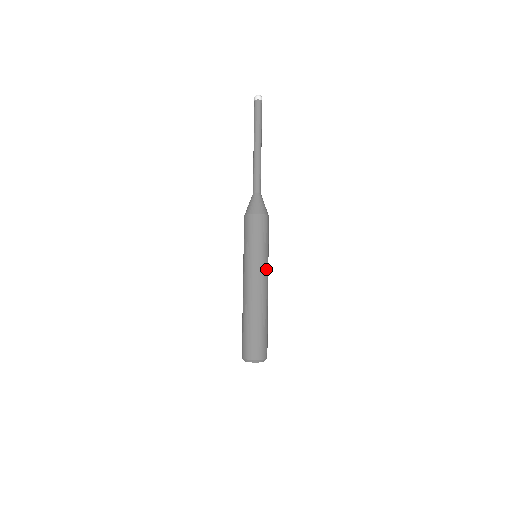
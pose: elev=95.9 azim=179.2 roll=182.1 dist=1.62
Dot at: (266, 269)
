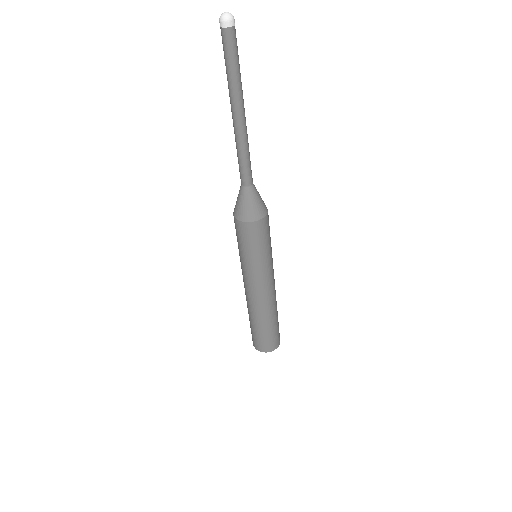
Dot at: (267, 277)
